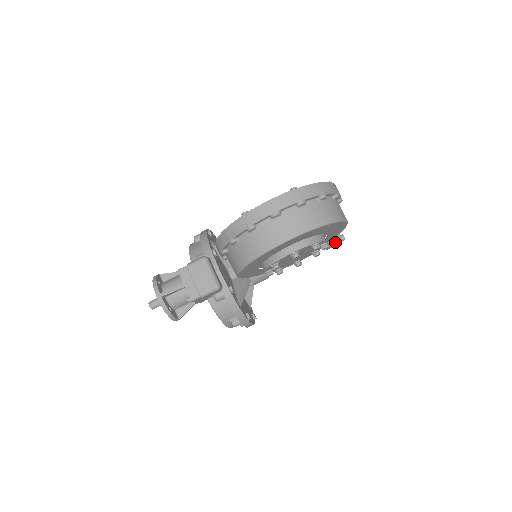
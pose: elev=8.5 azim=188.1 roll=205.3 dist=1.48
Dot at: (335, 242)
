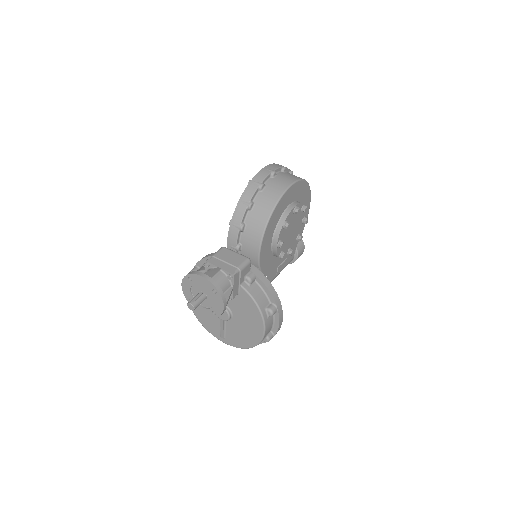
Dot at: (301, 247)
